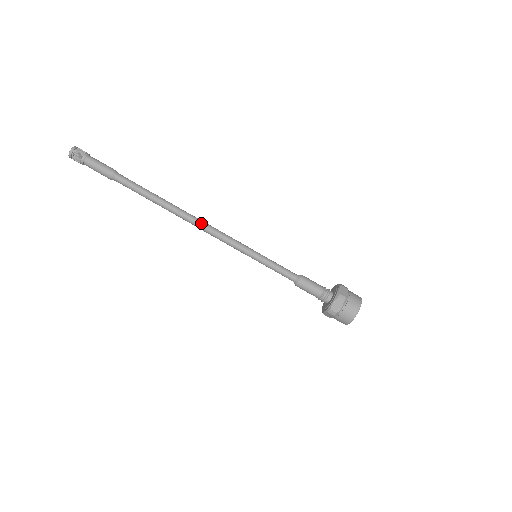
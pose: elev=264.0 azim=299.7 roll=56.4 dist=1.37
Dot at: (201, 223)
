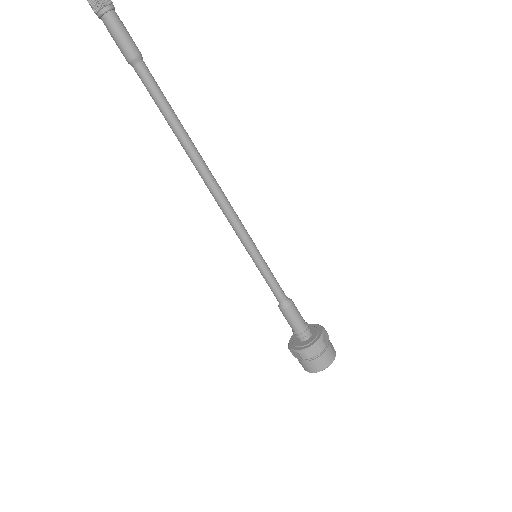
Dot at: (212, 189)
